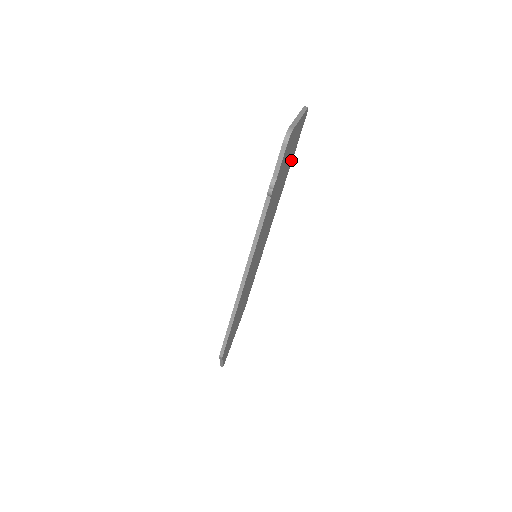
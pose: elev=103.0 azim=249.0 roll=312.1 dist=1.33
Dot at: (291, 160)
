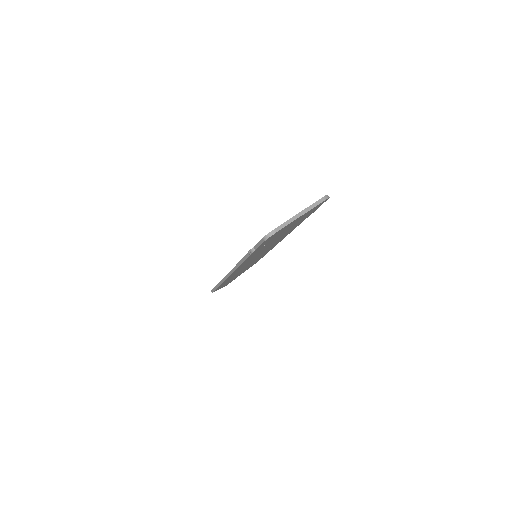
Dot at: occluded
